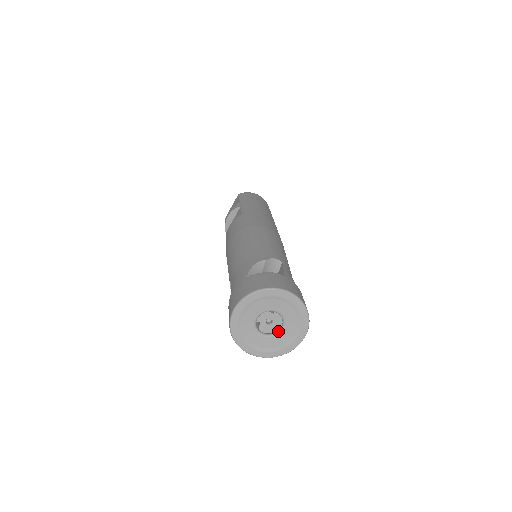
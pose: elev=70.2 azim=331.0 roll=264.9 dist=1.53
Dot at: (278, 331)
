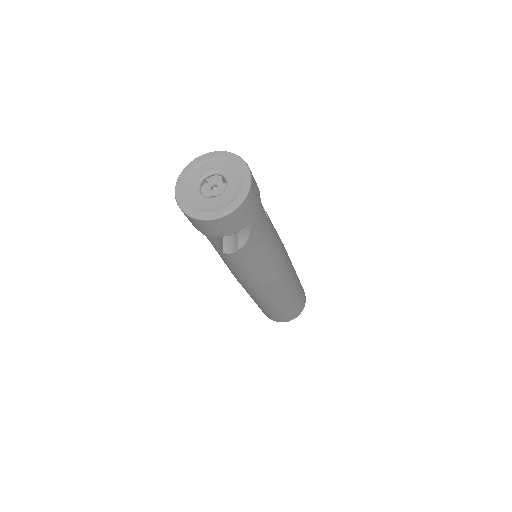
Dot at: (211, 197)
